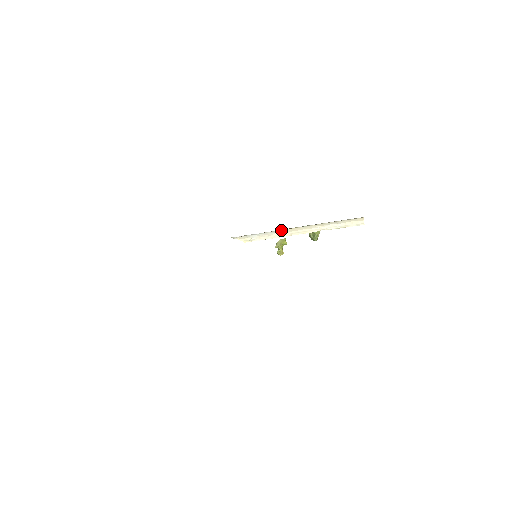
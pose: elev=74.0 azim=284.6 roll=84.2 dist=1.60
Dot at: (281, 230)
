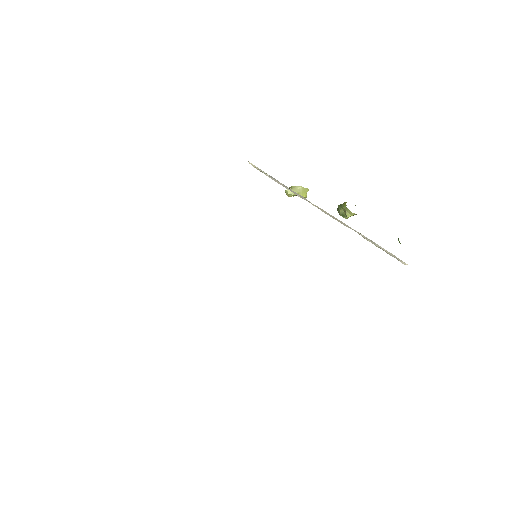
Dot at: occluded
